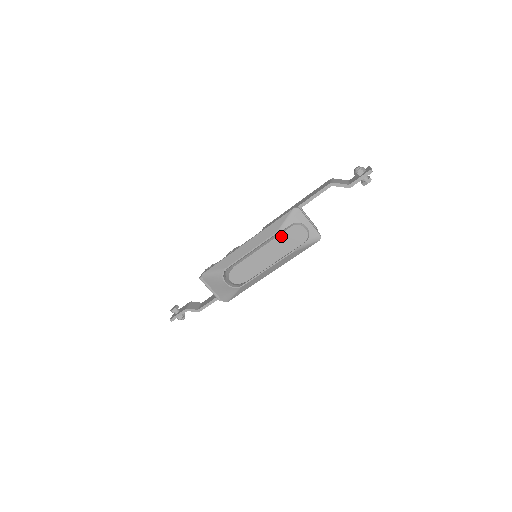
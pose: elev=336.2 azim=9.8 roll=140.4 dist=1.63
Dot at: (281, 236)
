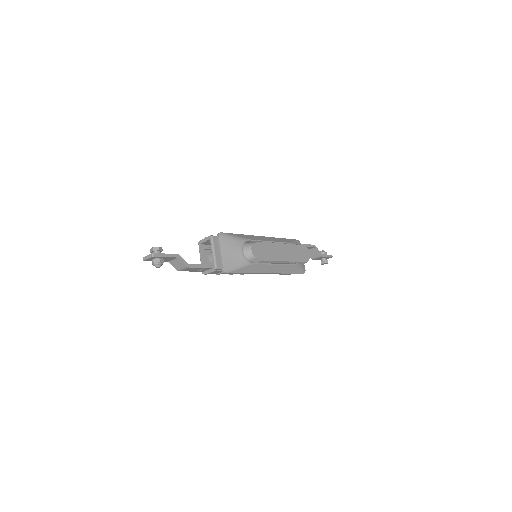
Dot at: (296, 246)
